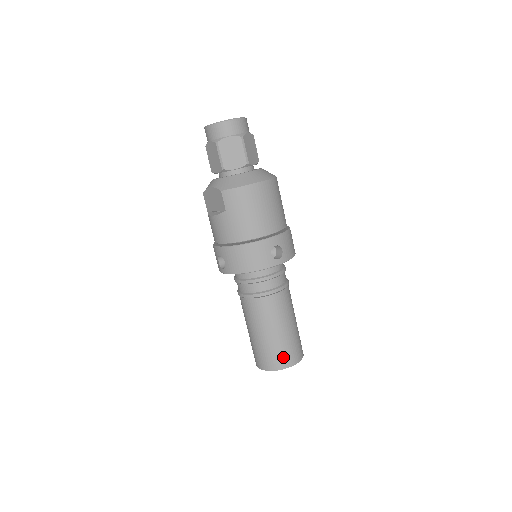
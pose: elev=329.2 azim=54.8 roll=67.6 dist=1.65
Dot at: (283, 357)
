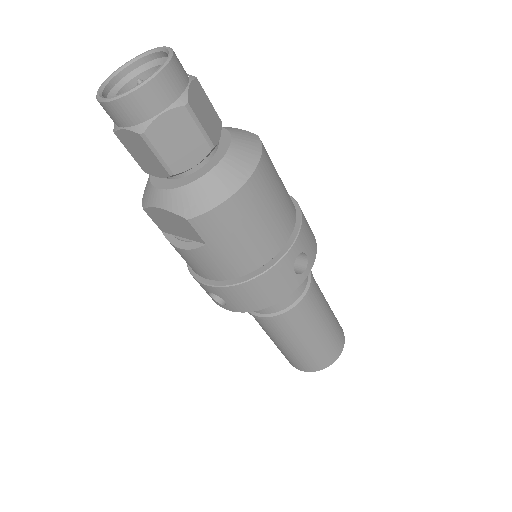
Dot at: (328, 355)
